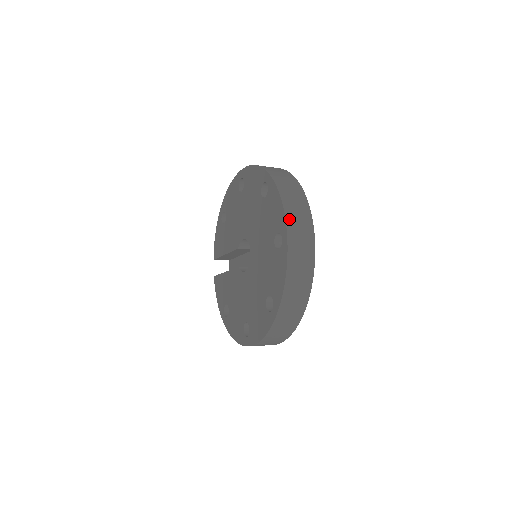
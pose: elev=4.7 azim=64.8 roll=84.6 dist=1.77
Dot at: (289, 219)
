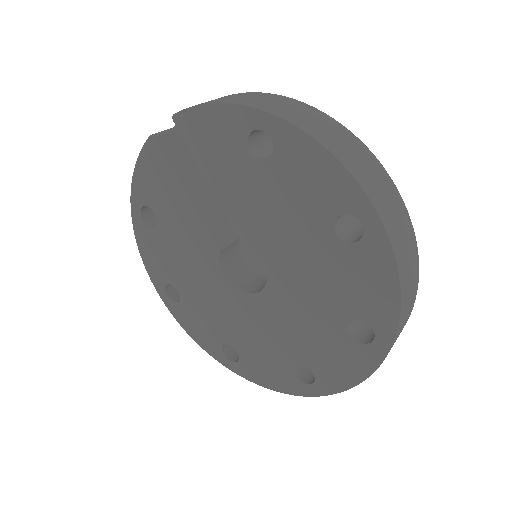
Dot at: (339, 390)
